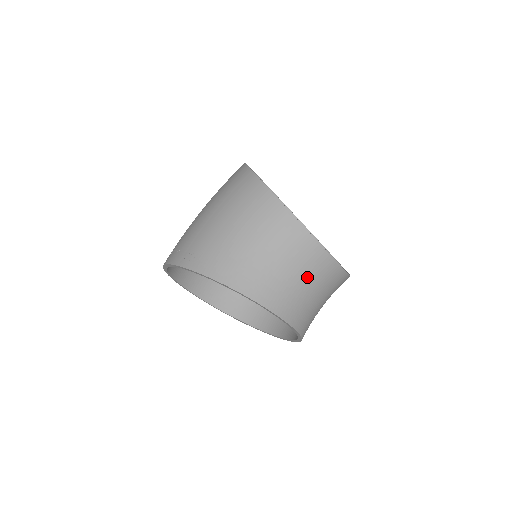
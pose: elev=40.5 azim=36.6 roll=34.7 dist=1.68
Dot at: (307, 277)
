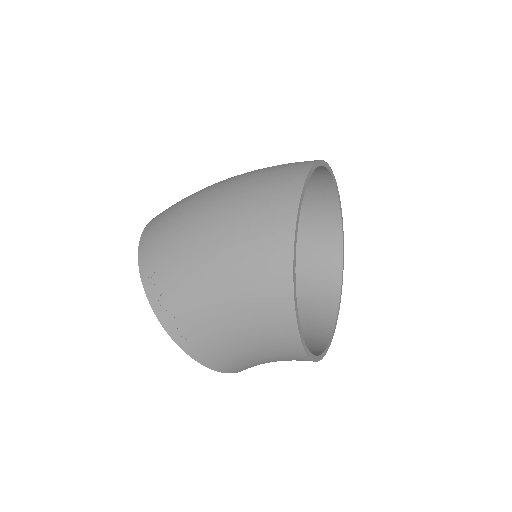
Dot at: occluded
